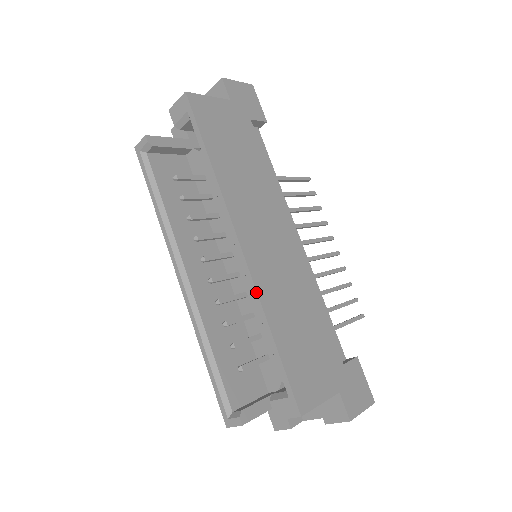
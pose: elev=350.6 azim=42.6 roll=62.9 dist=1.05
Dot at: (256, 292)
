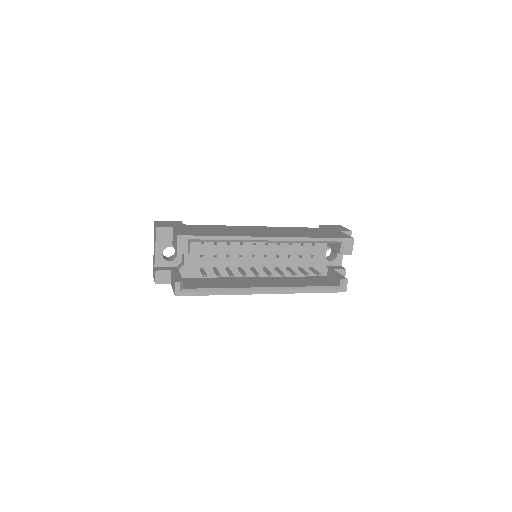
Dot at: (297, 238)
